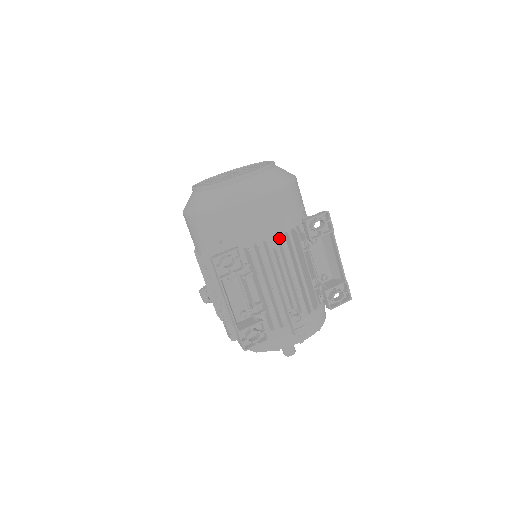
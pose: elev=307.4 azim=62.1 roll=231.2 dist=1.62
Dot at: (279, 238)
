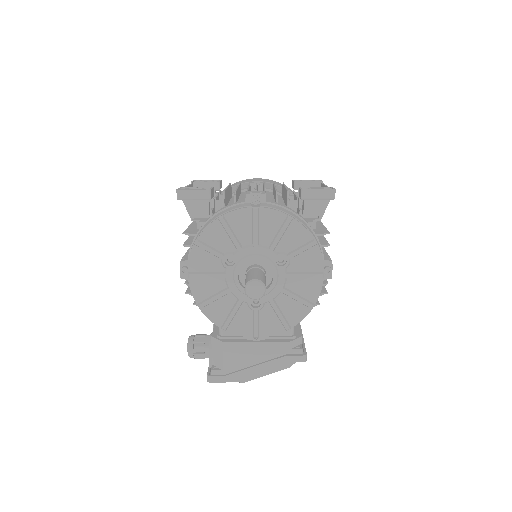
Dot at: (263, 183)
